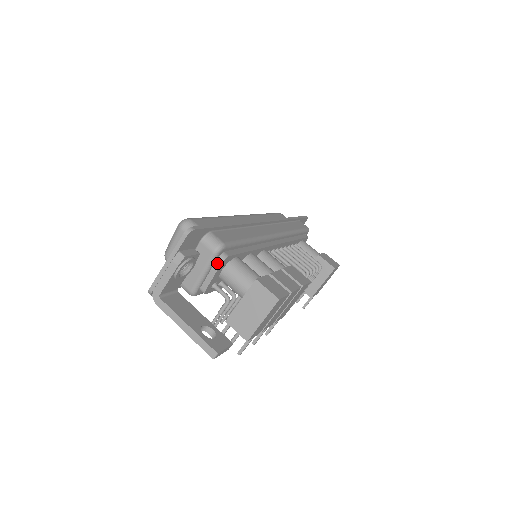
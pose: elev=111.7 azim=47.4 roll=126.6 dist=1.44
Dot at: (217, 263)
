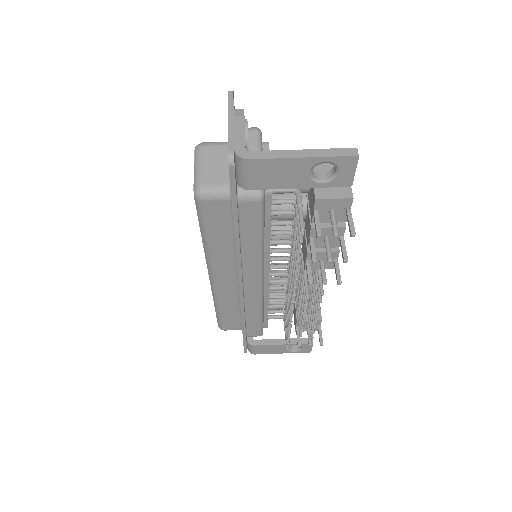
Dot at: (264, 147)
